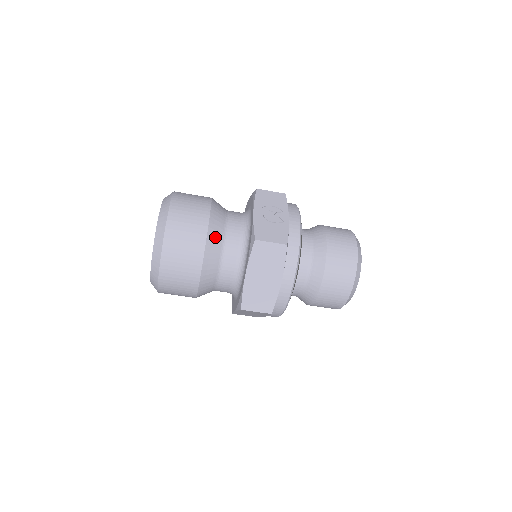
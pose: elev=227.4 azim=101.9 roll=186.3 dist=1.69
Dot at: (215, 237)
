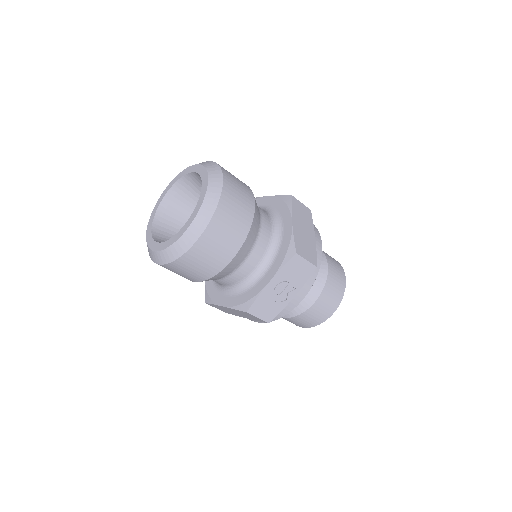
Dot at: (221, 275)
